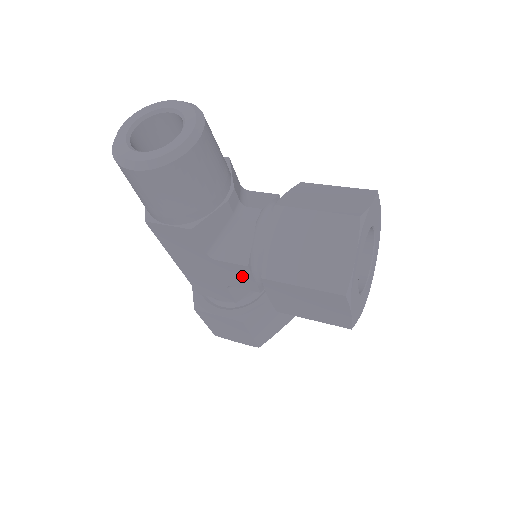
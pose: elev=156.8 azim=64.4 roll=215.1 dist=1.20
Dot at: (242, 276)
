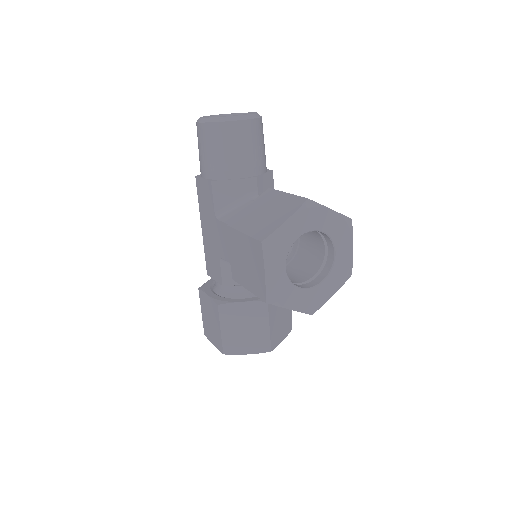
Dot at: (227, 241)
